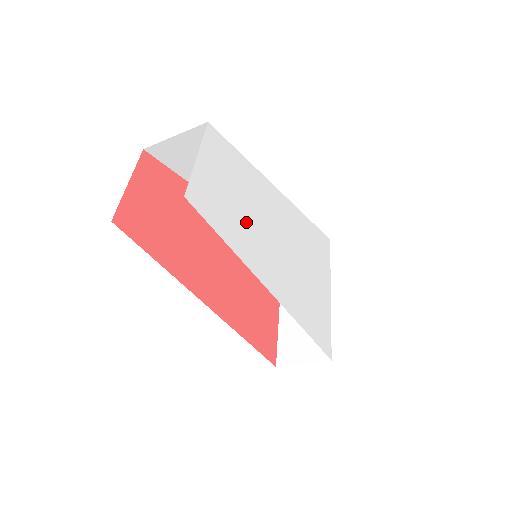
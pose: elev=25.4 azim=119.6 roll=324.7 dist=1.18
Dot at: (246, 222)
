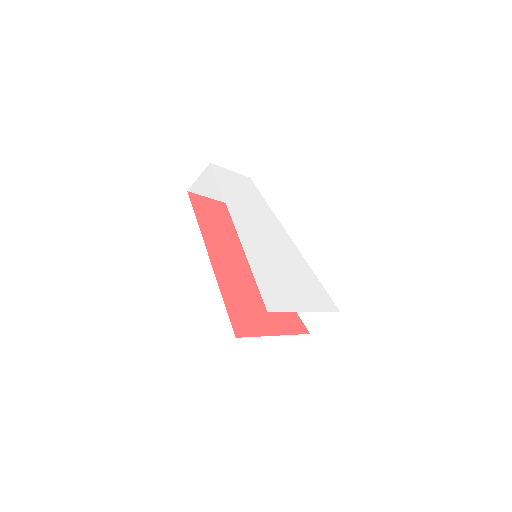
Dot at: (243, 204)
